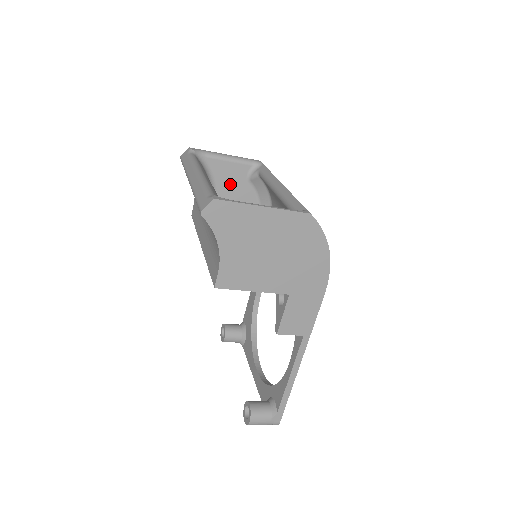
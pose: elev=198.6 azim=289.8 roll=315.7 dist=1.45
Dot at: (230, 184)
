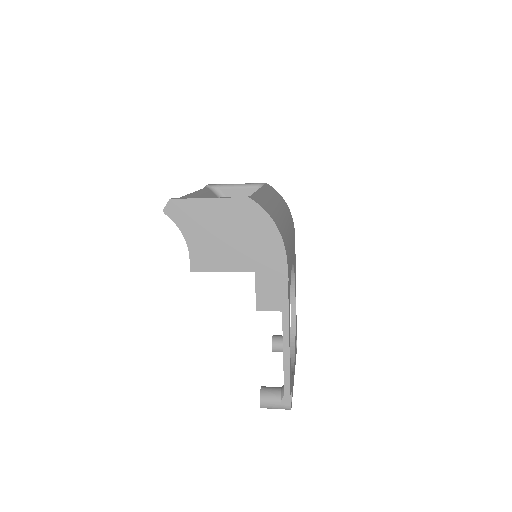
Dot at: occluded
